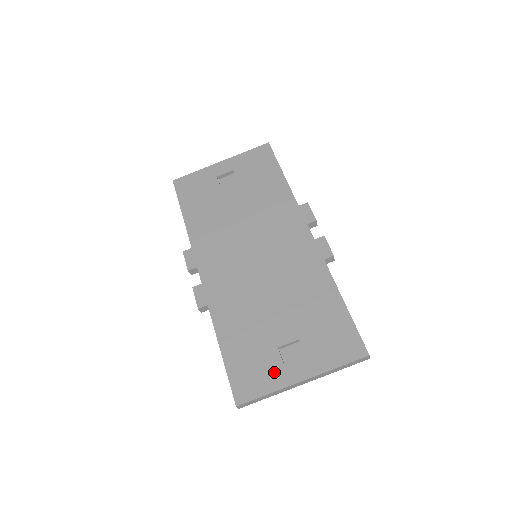
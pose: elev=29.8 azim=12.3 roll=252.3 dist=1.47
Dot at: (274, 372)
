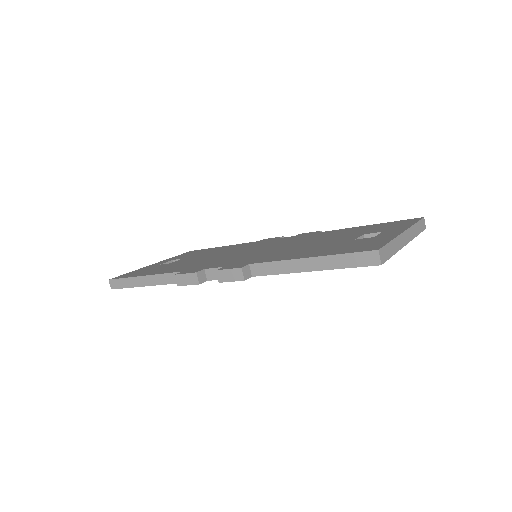
Dot at: (375, 239)
